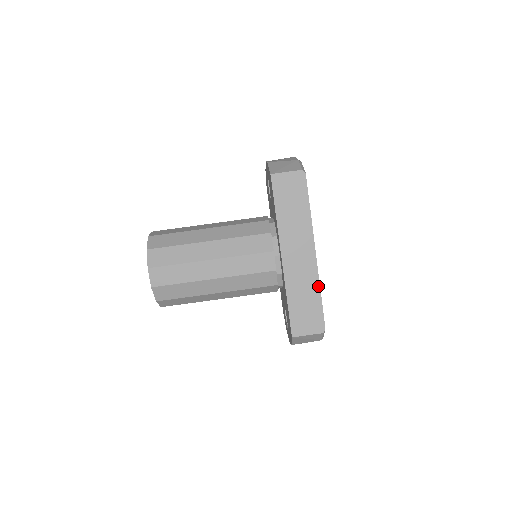
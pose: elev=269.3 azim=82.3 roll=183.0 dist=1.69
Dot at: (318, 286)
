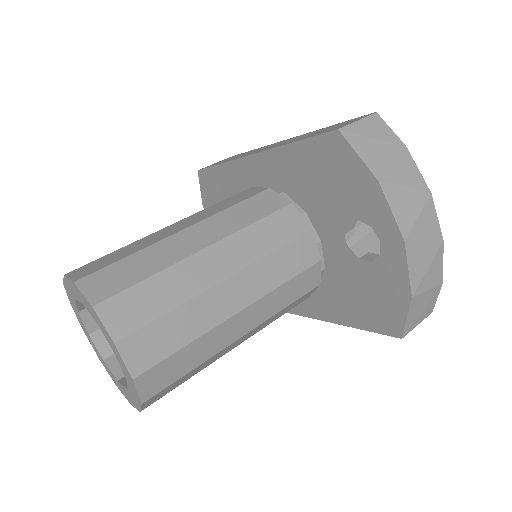
Dot at: occluded
